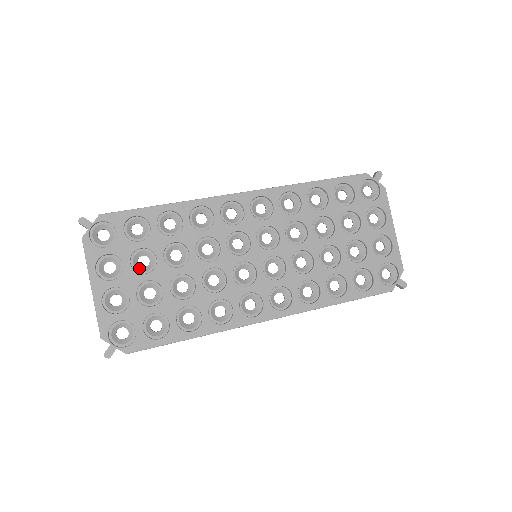
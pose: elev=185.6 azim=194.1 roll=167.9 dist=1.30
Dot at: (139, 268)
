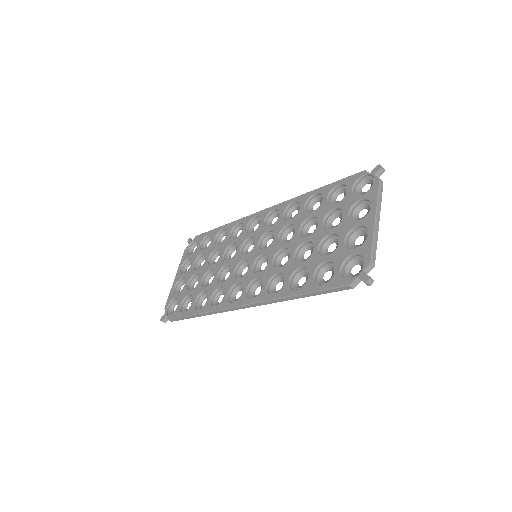
Dot at: (198, 267)
